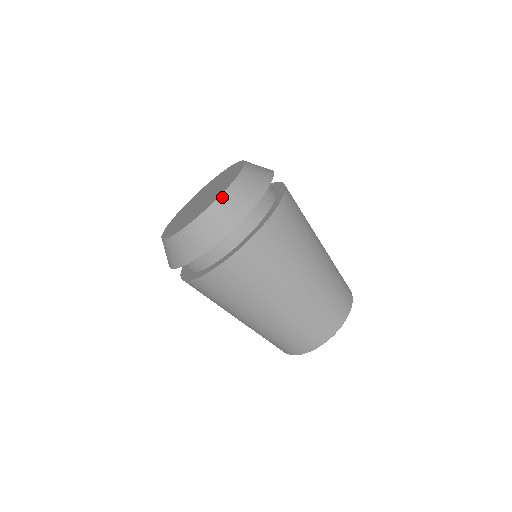
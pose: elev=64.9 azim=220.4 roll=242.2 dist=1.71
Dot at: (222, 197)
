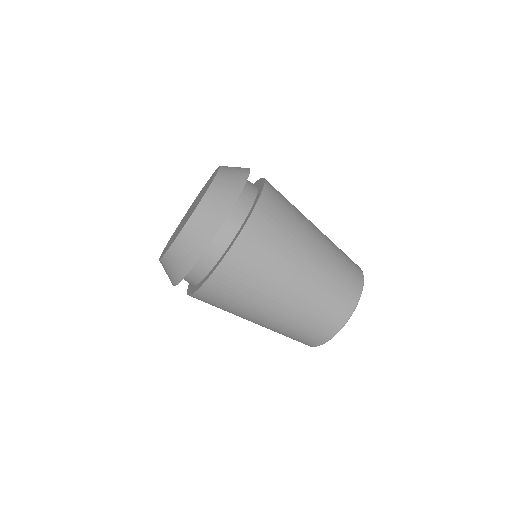
Dot at: (182, 232)
